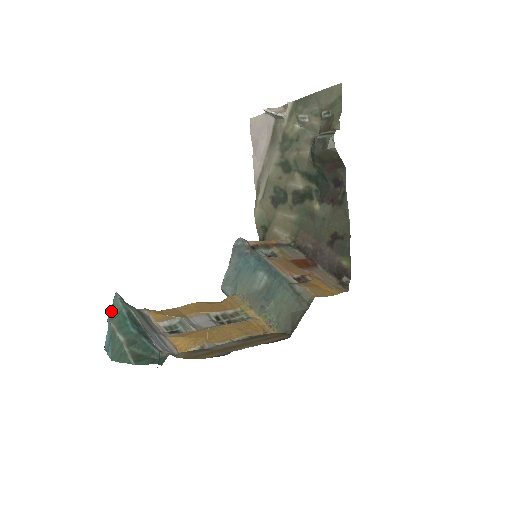
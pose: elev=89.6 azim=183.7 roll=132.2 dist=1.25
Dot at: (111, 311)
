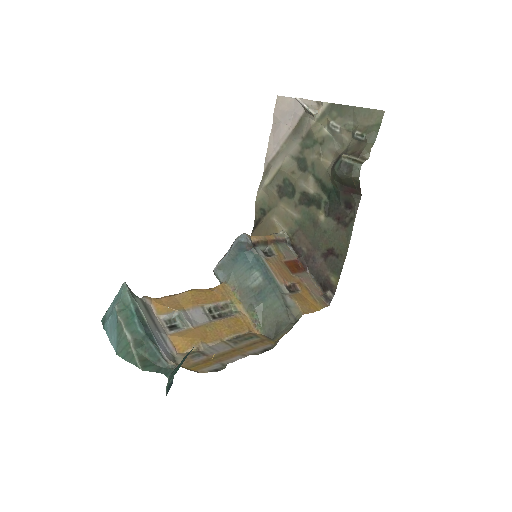
Dot at: (117, 299)
